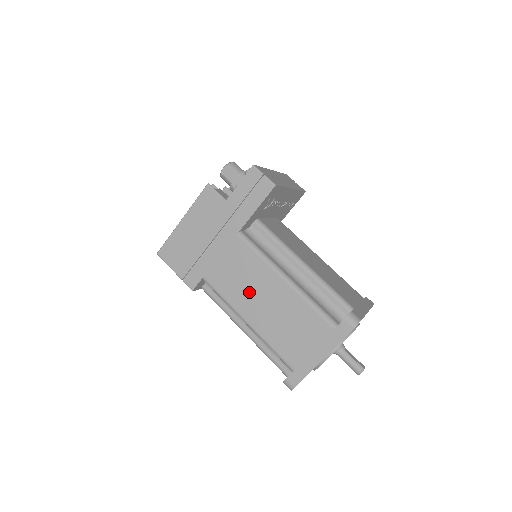
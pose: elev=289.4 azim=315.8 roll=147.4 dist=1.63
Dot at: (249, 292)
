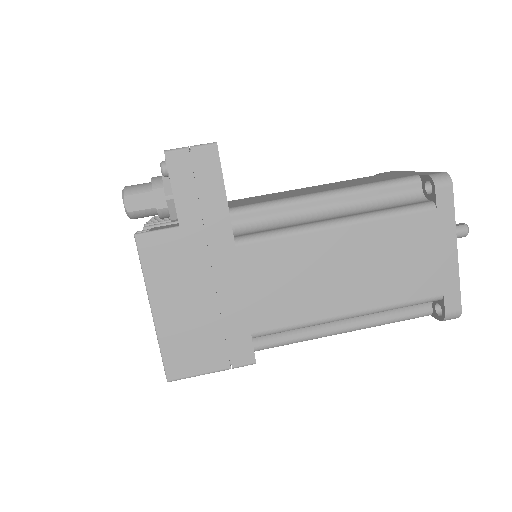
Dot at: (317, 284)
